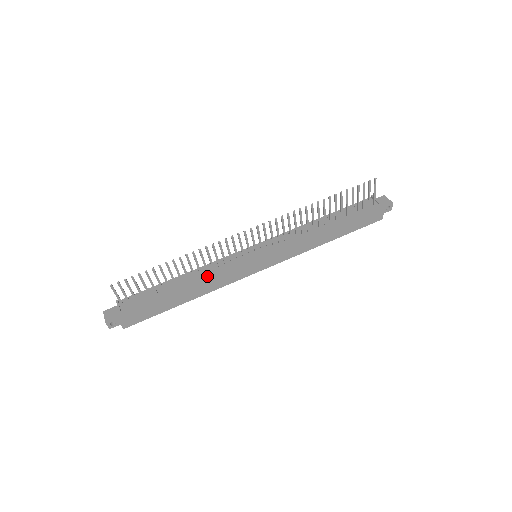
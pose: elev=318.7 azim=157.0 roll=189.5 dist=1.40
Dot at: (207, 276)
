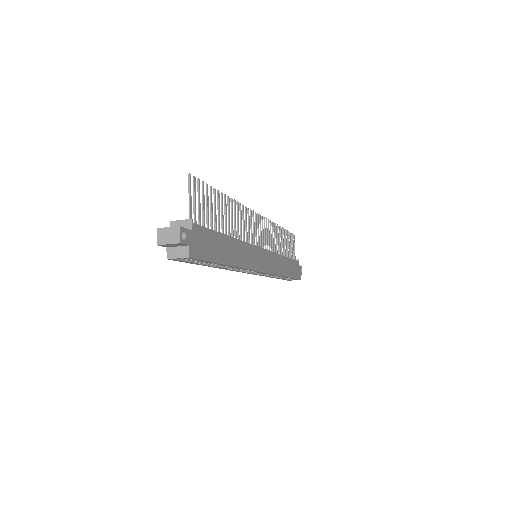
Dot at: (241, 241)
